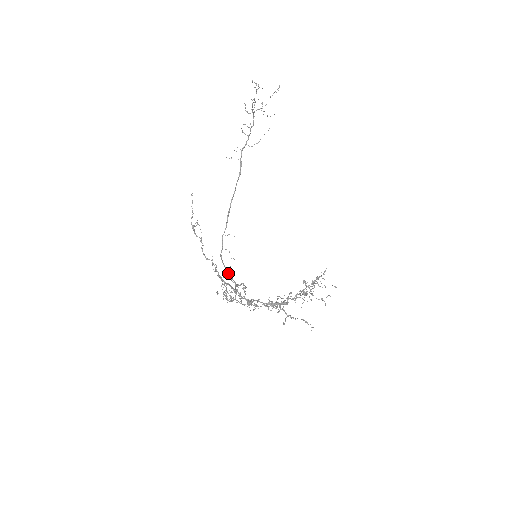
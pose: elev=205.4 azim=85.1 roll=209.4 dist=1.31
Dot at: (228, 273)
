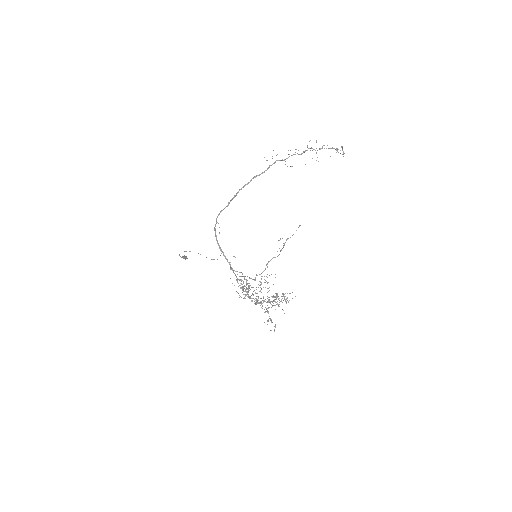
Dot at: occluded
